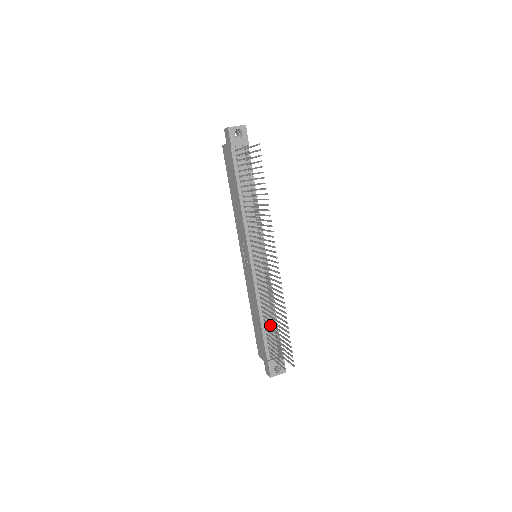
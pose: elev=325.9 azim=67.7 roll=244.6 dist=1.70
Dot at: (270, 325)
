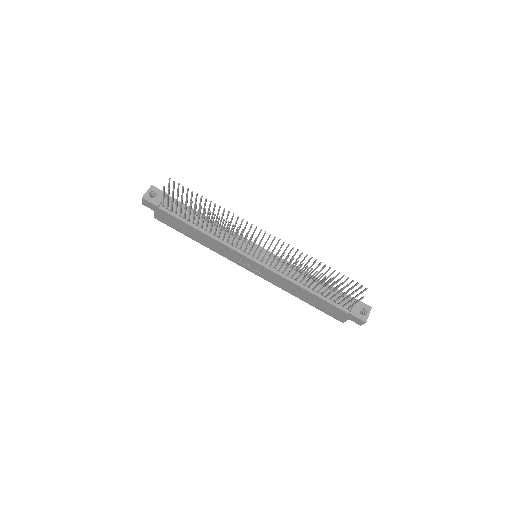
Dot at: (318, 284)
